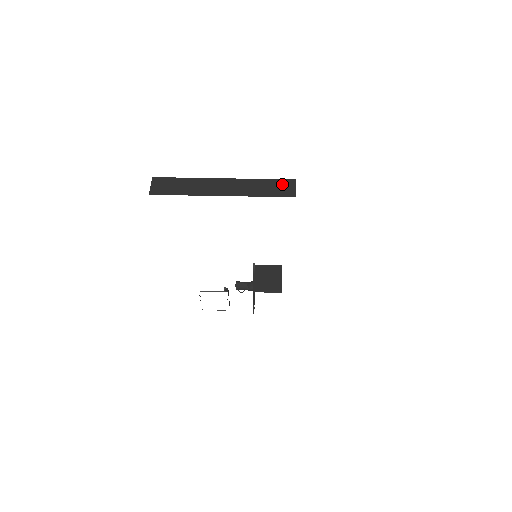
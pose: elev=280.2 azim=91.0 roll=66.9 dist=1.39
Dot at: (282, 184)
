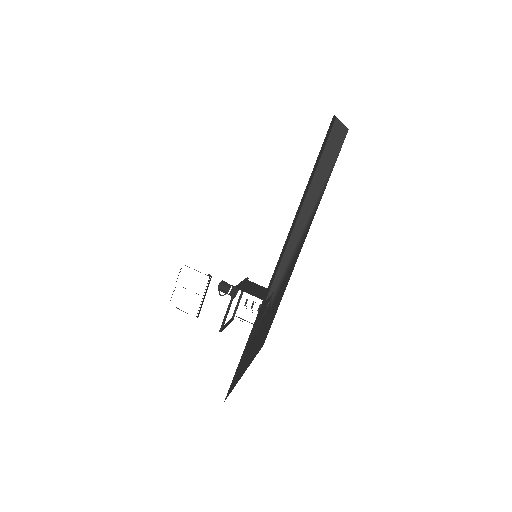
Dot at: occluded
